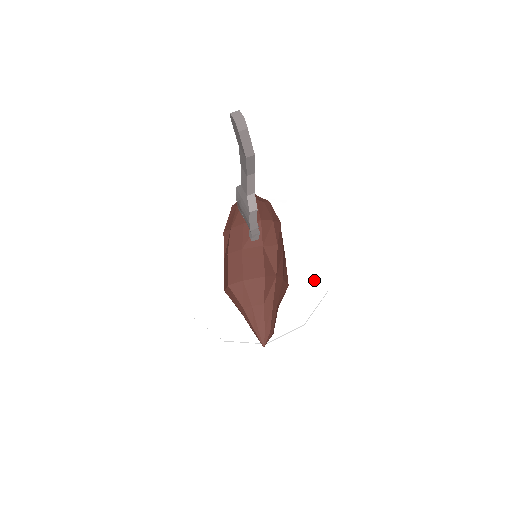
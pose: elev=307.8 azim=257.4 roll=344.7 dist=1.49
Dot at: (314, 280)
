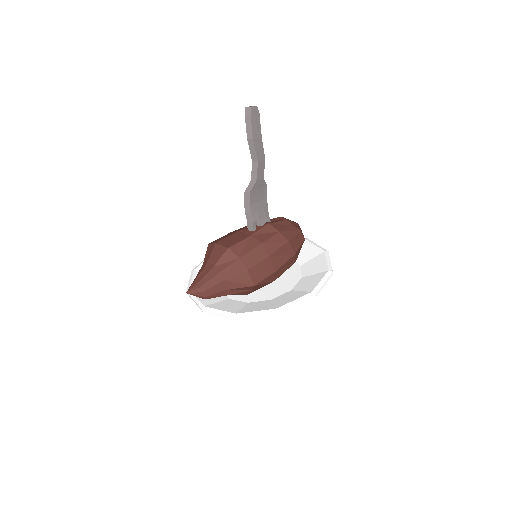
Dot at: (280, 302)
